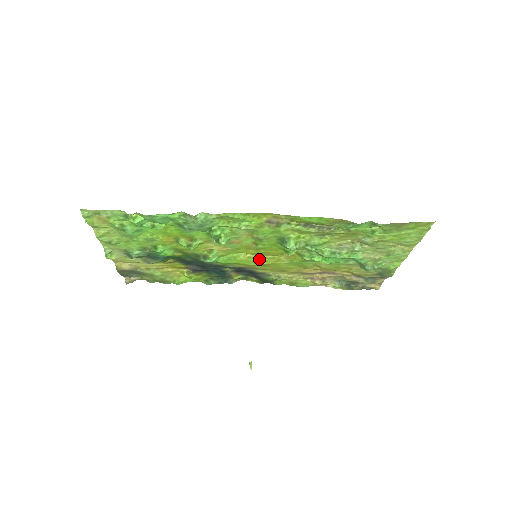
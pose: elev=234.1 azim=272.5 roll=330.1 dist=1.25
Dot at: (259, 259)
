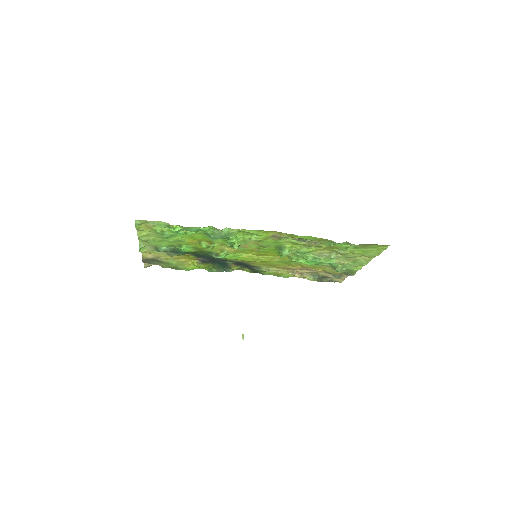
Dot at: (257, 258)
